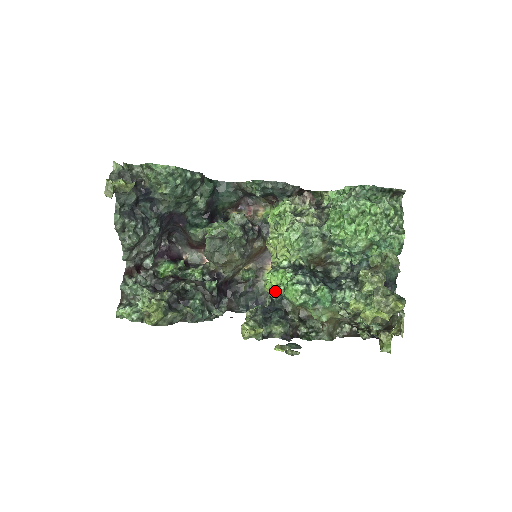
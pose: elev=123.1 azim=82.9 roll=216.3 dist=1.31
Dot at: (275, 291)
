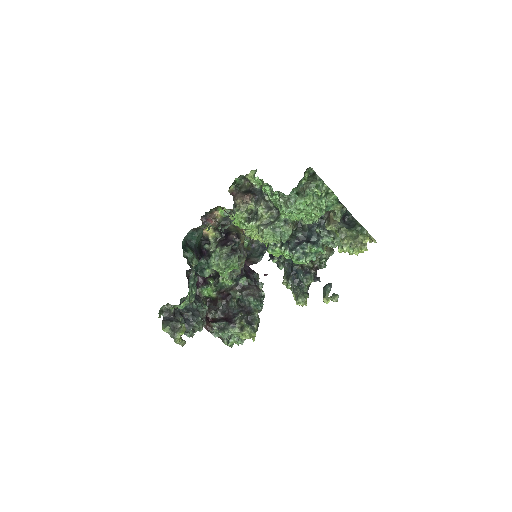
Dot at: (282, 257)
